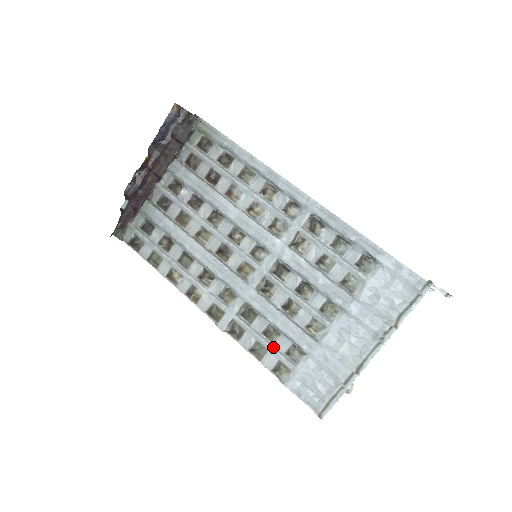
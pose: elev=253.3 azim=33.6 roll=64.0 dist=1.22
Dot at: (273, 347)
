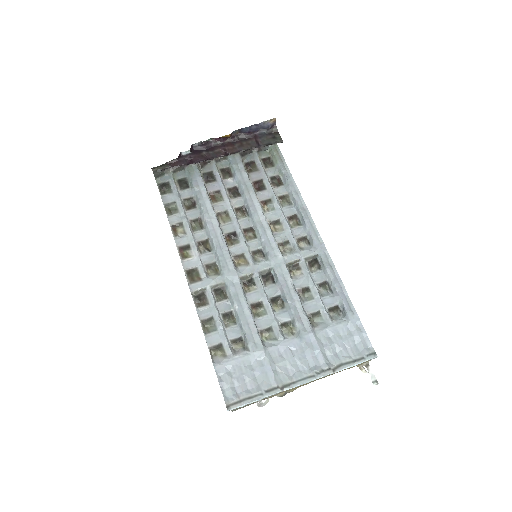
Dot at: (224, 329)
